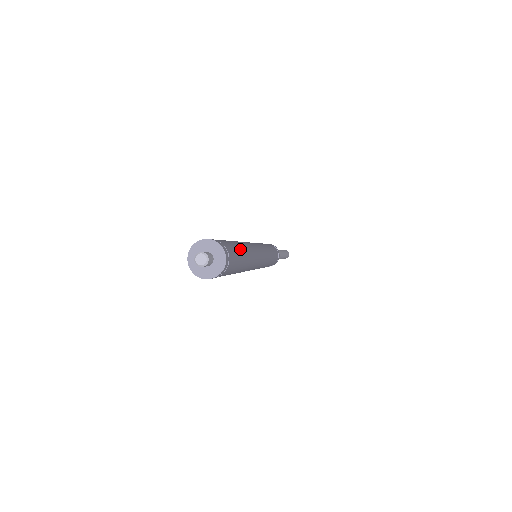
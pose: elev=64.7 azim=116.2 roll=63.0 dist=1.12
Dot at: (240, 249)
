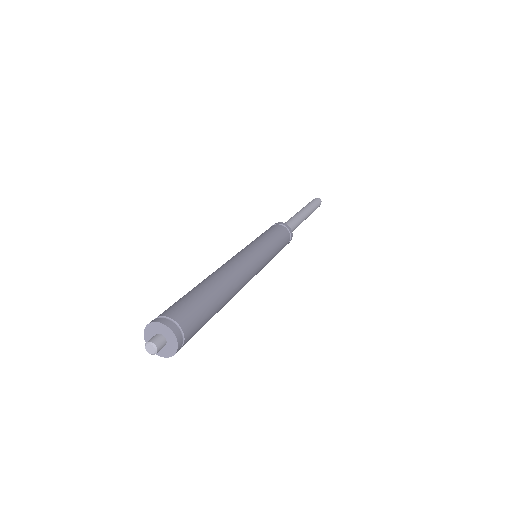
Dot at: (209, 302)
